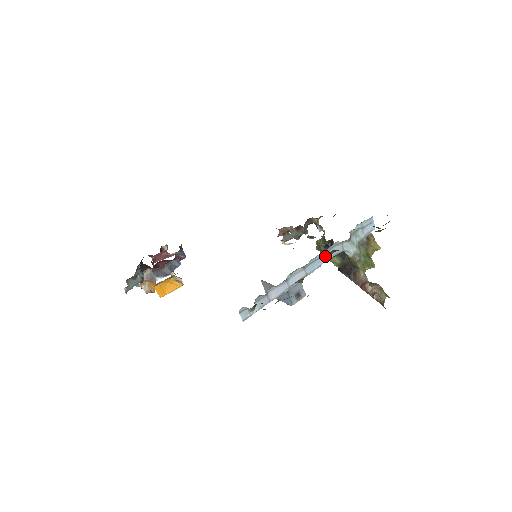
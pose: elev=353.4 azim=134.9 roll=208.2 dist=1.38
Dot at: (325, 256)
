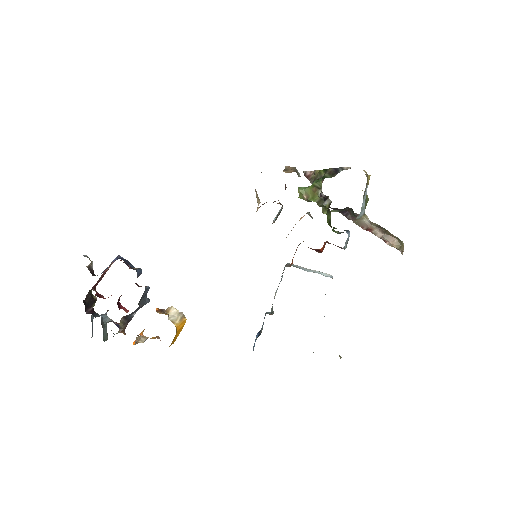
Dot at: occluded
